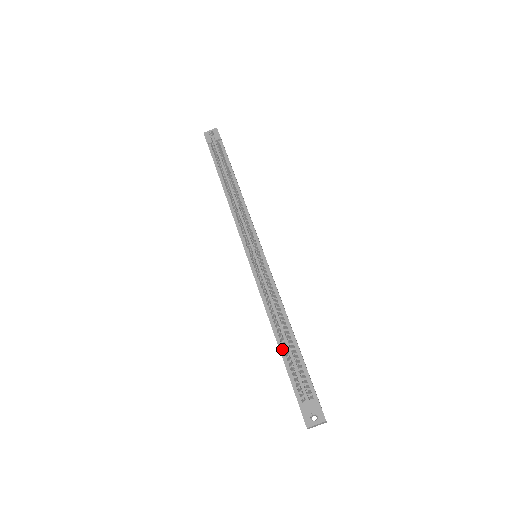
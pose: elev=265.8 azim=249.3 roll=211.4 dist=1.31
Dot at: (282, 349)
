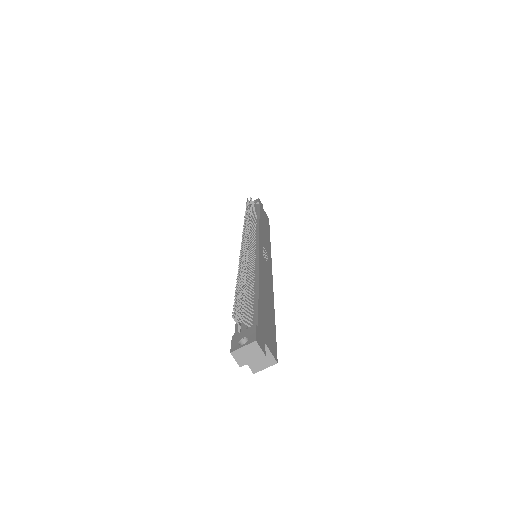
Dot at: occluded
